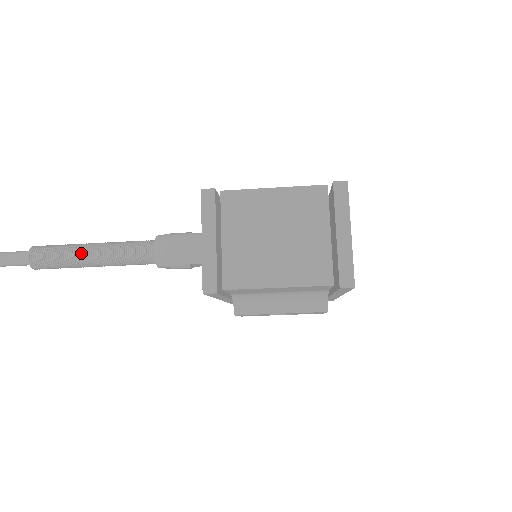
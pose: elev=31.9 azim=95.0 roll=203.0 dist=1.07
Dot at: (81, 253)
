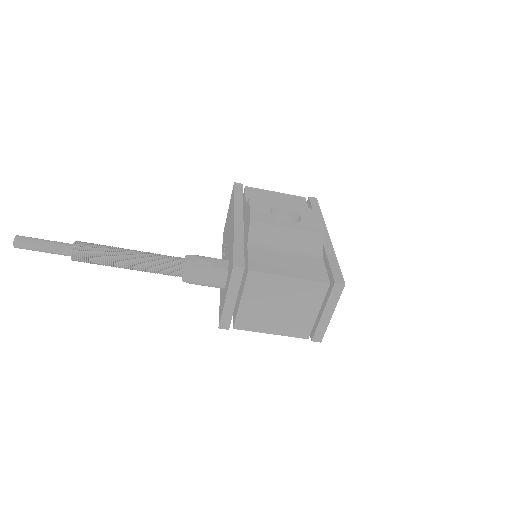
Dot at: (119, 264)
